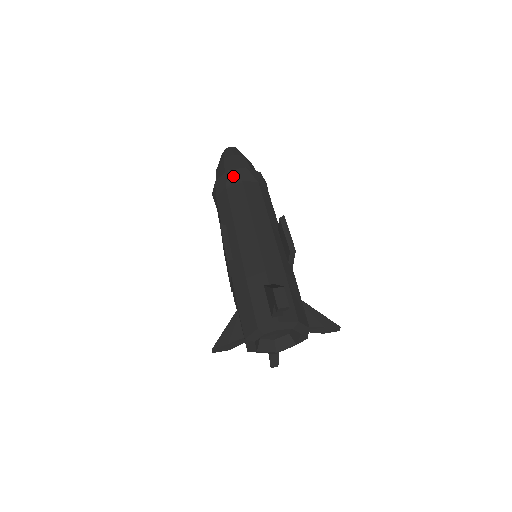
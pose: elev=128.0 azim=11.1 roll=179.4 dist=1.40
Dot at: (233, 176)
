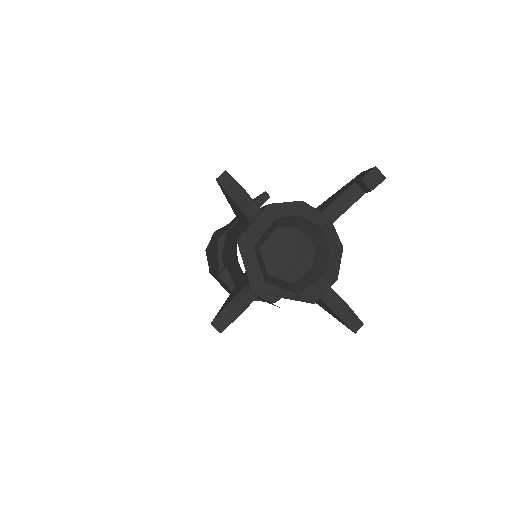
Dot at: occluded
